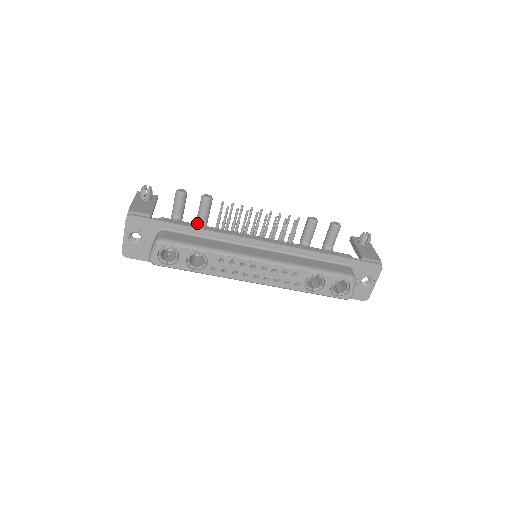
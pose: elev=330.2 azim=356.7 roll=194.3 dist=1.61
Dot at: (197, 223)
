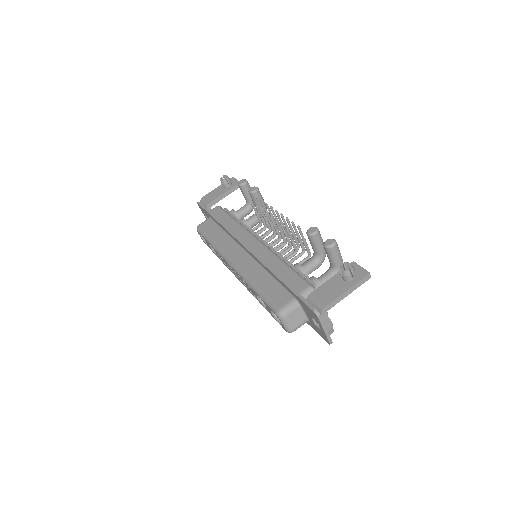
Dot at: occluded
